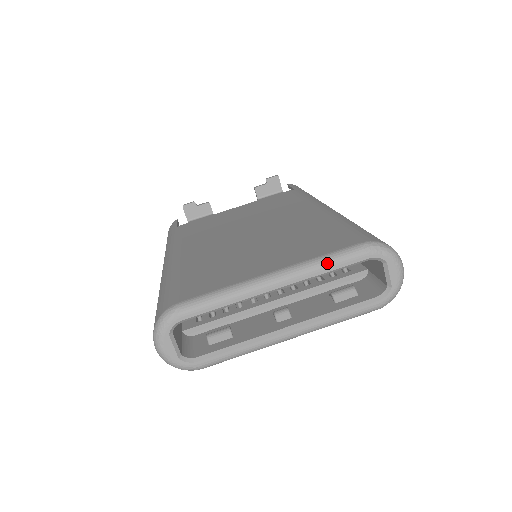
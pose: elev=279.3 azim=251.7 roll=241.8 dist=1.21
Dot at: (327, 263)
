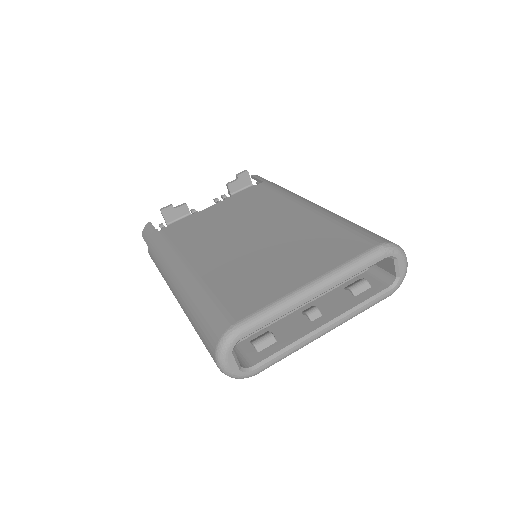
Dot at: (355, 267)
